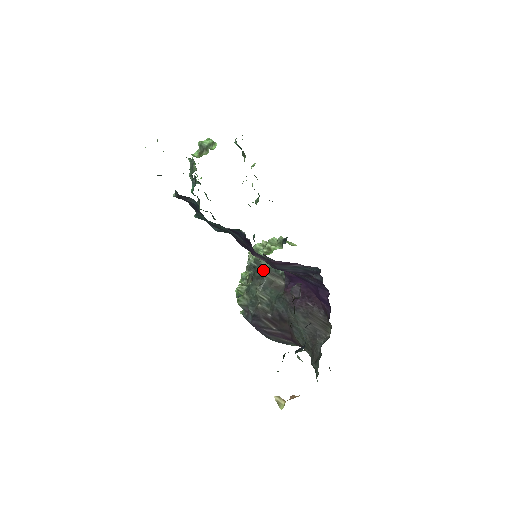
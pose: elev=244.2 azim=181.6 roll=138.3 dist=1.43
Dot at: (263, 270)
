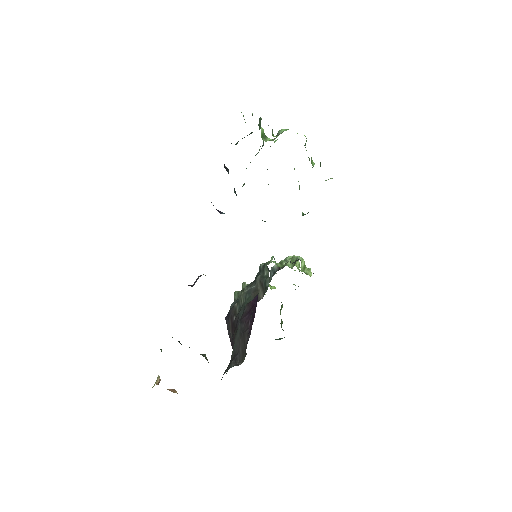
Dot at: (260, 275)
